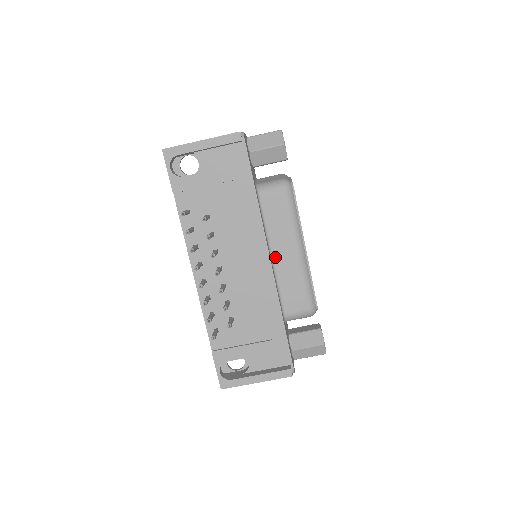
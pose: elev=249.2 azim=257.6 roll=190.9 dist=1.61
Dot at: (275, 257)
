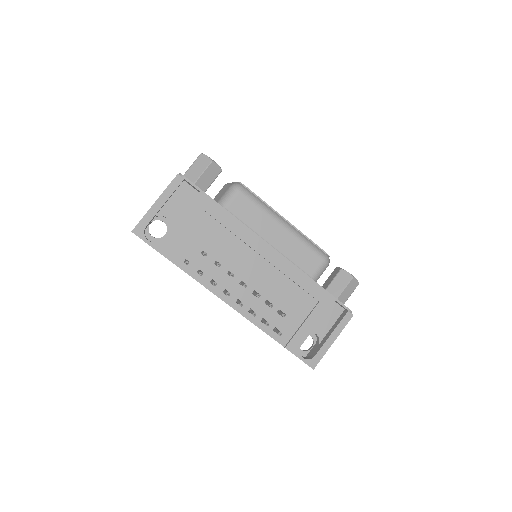
Dot at: (272, 243)
